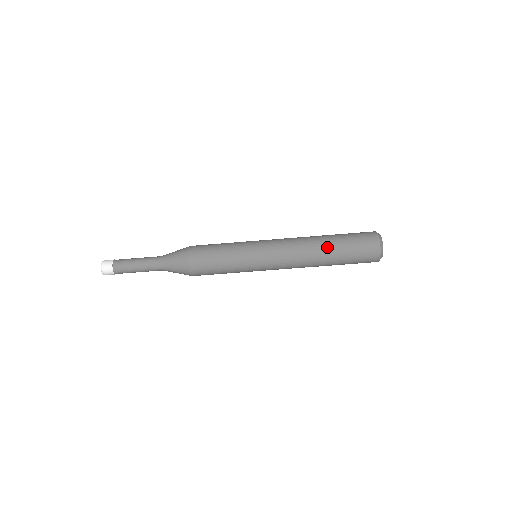
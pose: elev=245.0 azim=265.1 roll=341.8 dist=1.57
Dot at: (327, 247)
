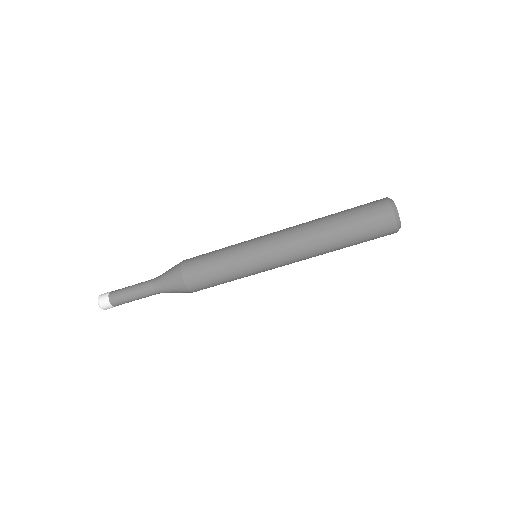
Dot at: (329, 222)
